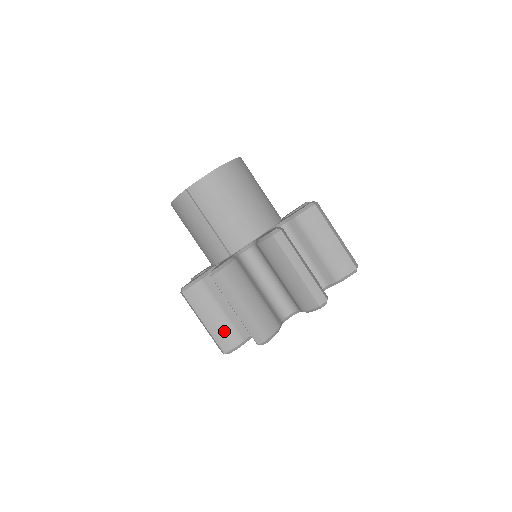
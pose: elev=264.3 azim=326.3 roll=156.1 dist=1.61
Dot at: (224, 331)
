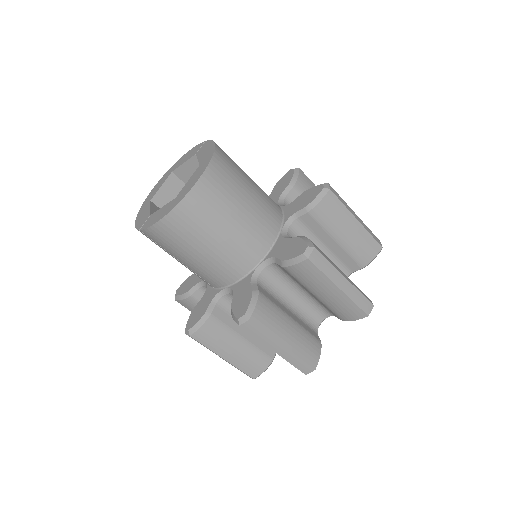
Dot at: occluded
